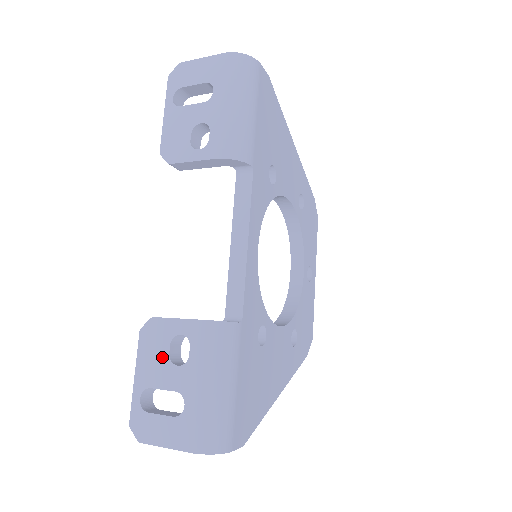
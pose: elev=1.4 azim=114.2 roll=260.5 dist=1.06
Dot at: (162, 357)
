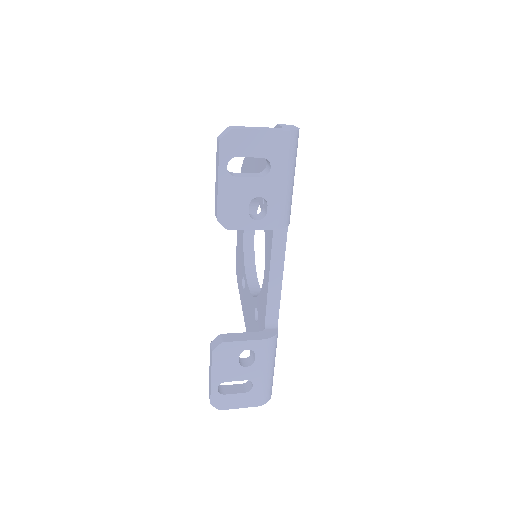
Dot at: (233, 364)
